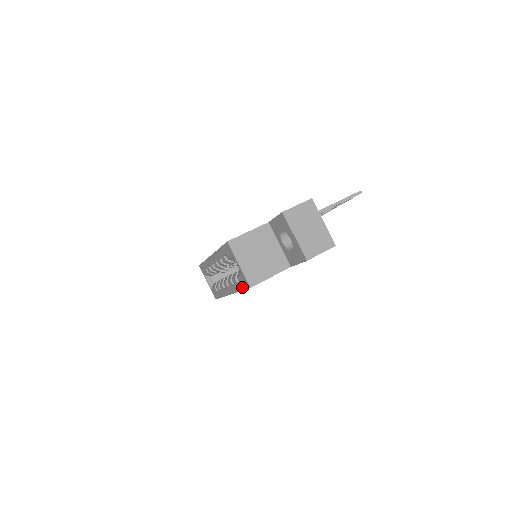
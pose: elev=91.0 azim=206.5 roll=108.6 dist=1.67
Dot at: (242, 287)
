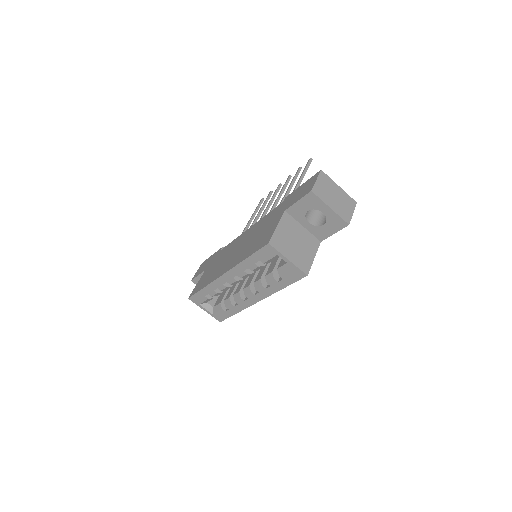
Dot at: (289, 282)
